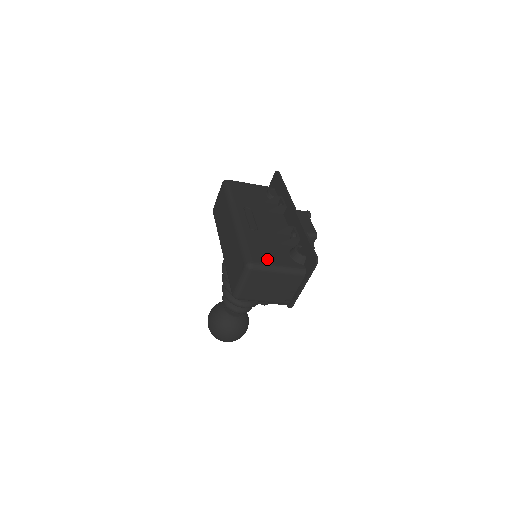
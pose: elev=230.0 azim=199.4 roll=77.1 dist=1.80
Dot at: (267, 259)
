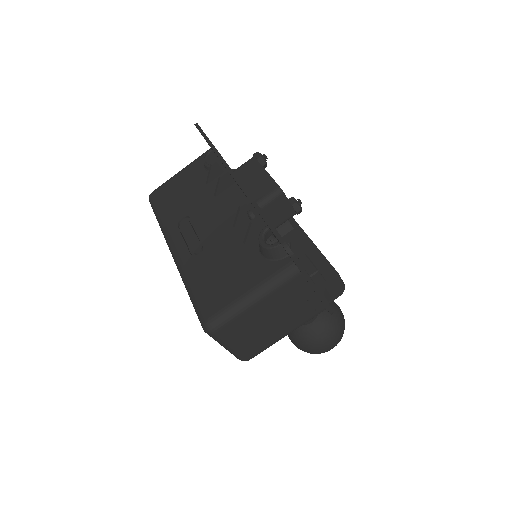
Dot at: (228, 295)
